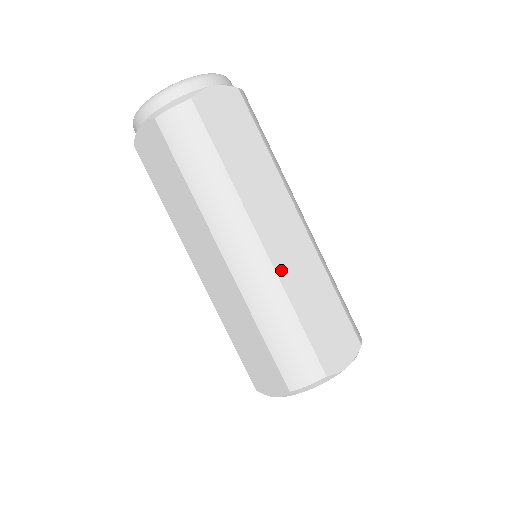
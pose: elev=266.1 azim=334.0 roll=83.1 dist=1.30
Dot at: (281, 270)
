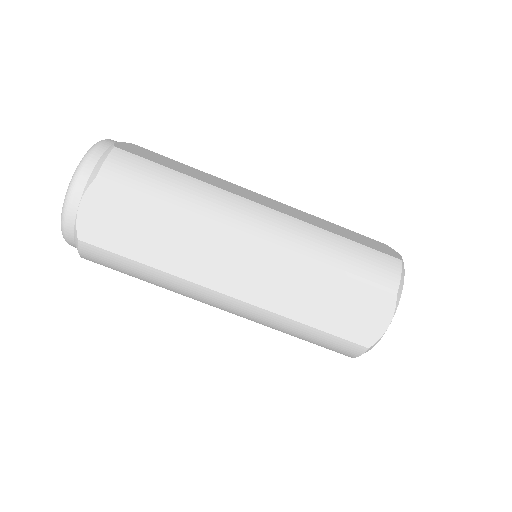
Dot at: (265, 302)
